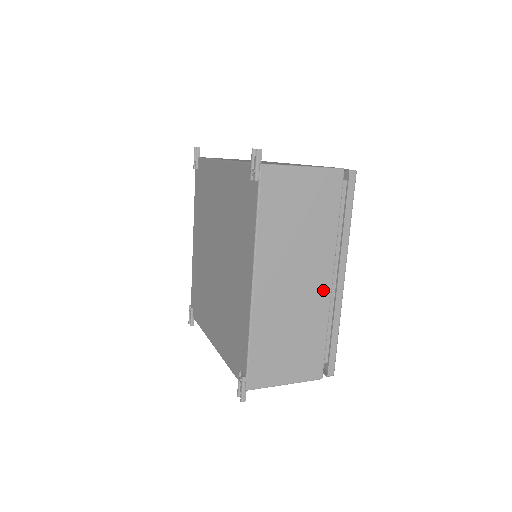
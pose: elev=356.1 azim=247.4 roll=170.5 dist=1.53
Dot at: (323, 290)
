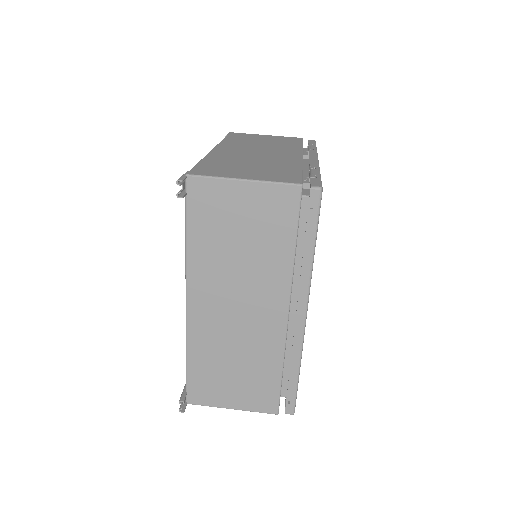
Dot at: occluded
